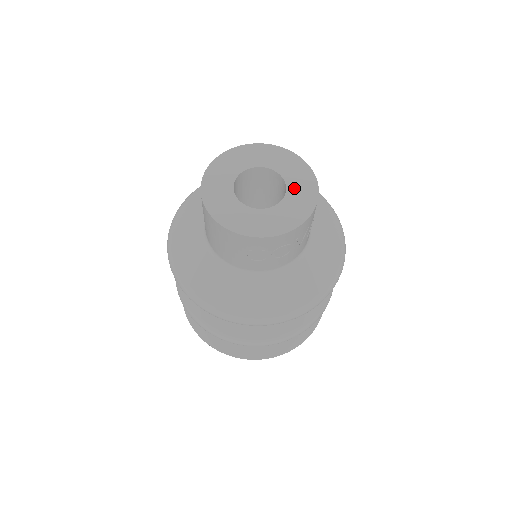
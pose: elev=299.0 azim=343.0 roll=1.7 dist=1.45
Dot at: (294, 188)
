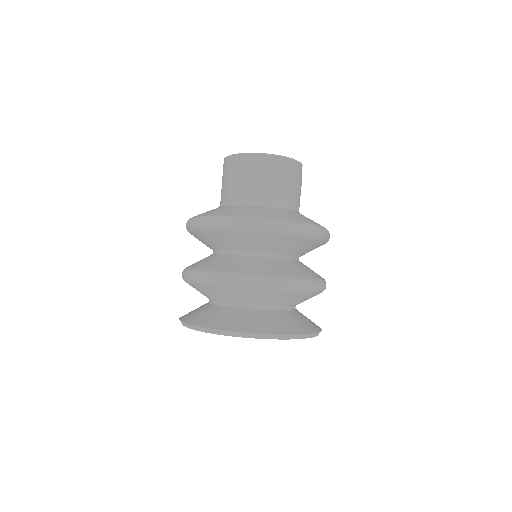
Dot at: occluded
